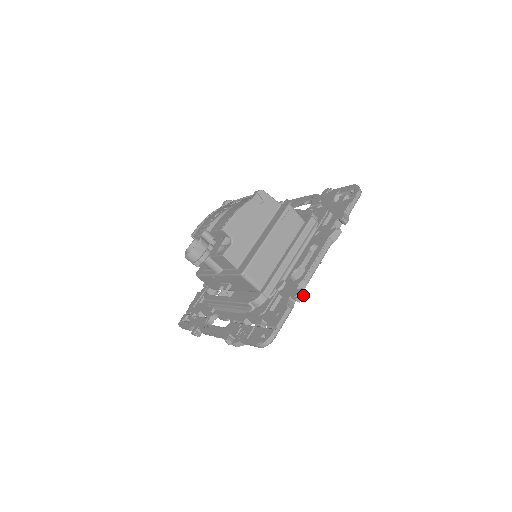
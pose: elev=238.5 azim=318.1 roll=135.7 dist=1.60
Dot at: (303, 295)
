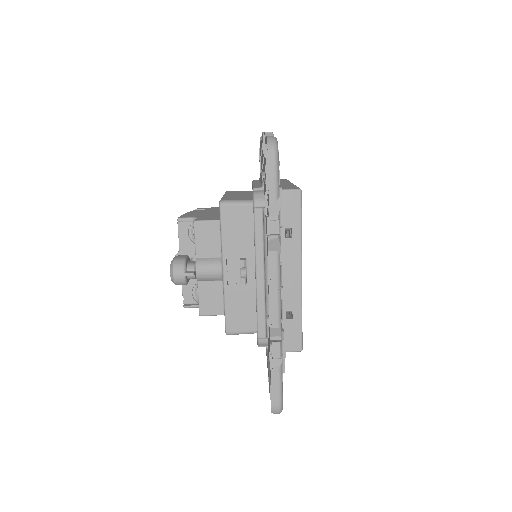
Dot at: occluded
